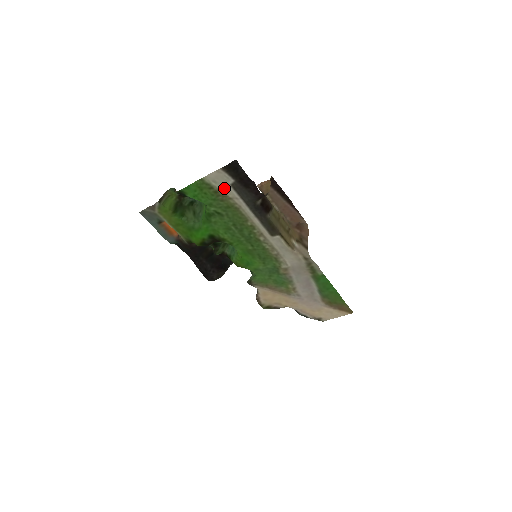
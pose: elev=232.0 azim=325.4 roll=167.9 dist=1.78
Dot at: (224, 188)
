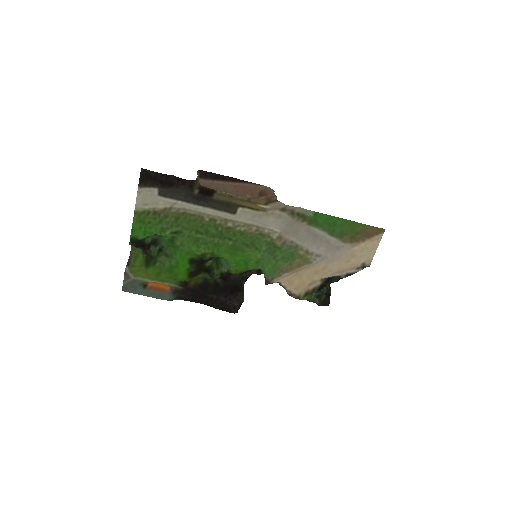
Dot at: (157, 203)
